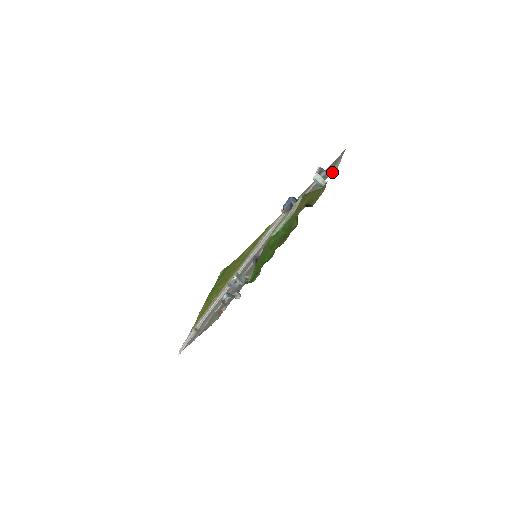
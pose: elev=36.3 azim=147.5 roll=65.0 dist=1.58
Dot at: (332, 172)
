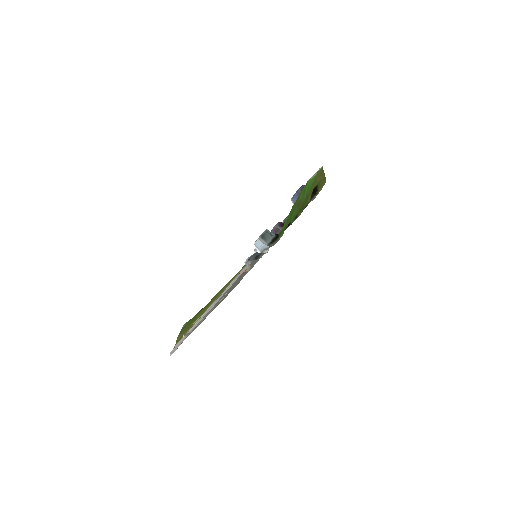
Dot at: occluded
